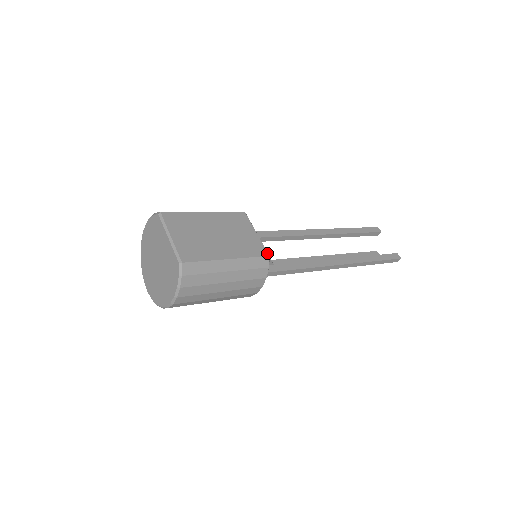
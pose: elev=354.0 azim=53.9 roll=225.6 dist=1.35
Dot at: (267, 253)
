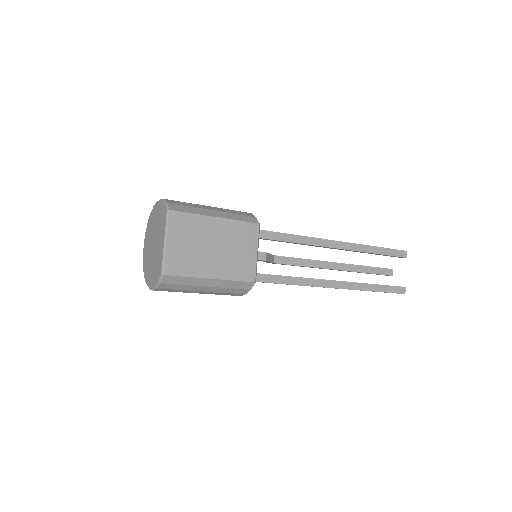
Dot at: (255, 279)
